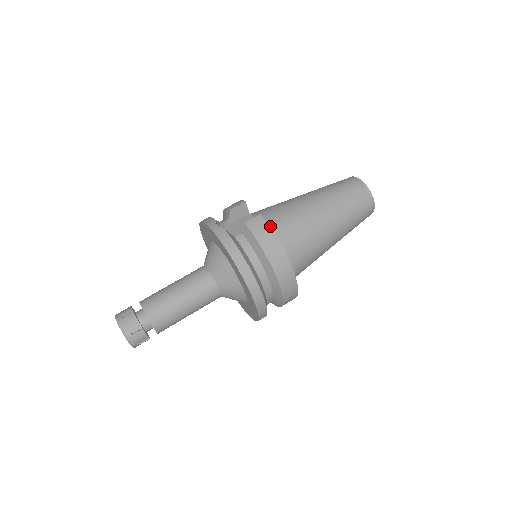
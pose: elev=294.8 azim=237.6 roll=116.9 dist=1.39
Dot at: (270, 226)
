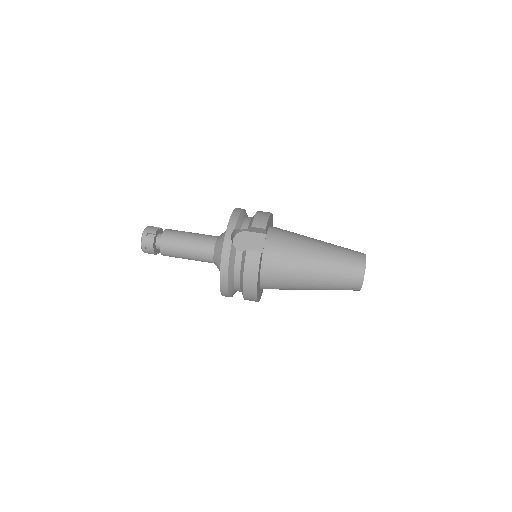
Dot at: (267, 258)
